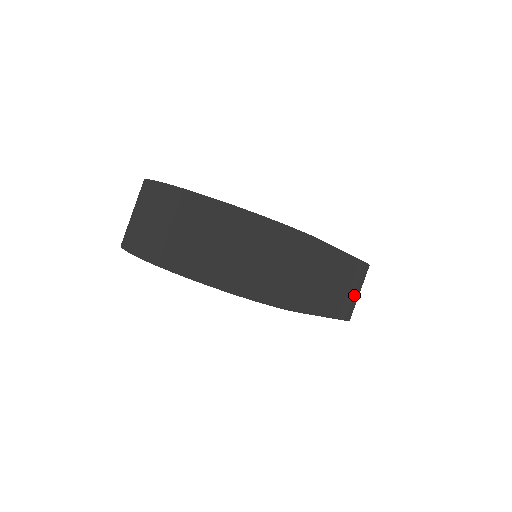
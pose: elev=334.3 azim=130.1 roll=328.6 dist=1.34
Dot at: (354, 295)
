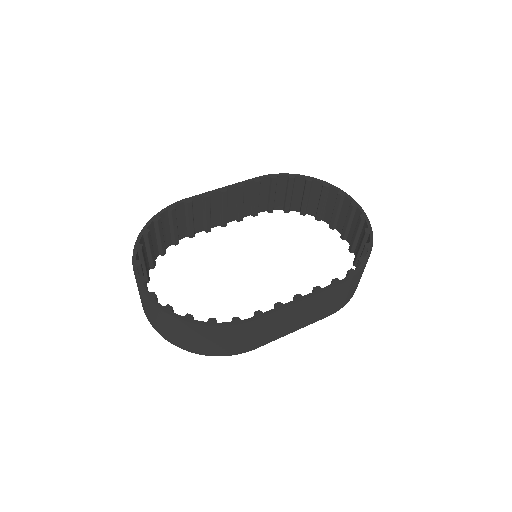
Dot at: (337, 301)
